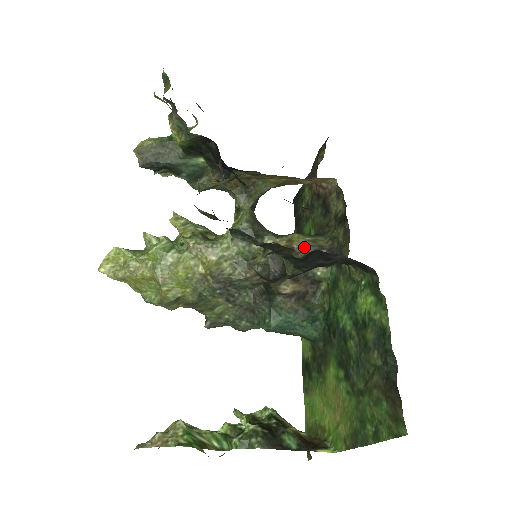
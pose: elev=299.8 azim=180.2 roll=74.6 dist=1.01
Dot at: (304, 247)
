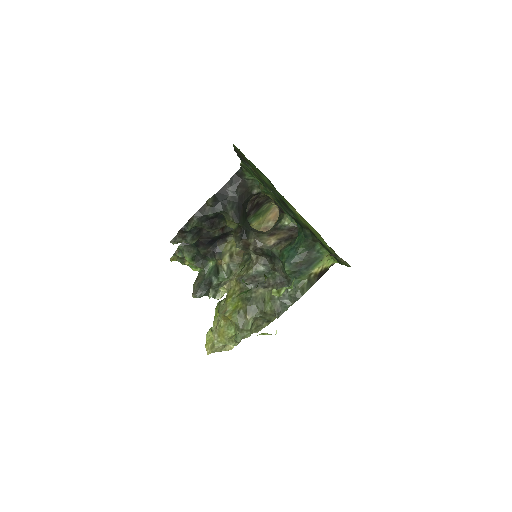
Dot at: occluded
